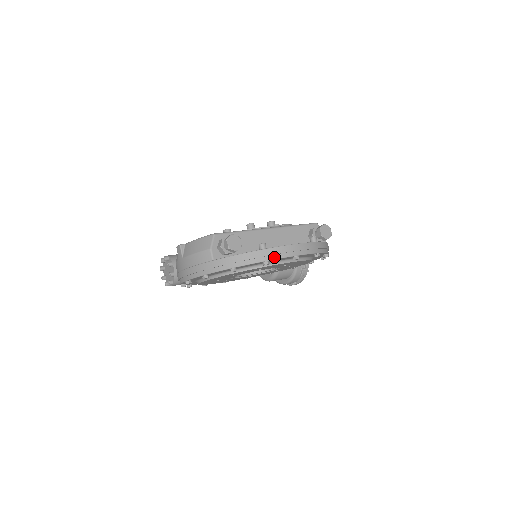
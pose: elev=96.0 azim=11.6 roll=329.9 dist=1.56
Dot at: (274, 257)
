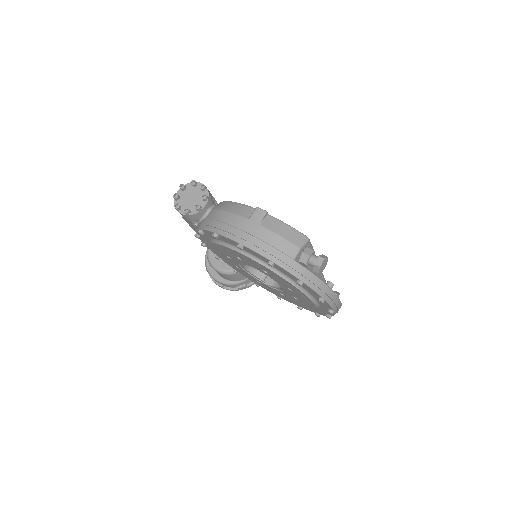
Dot at: (330, 301)
